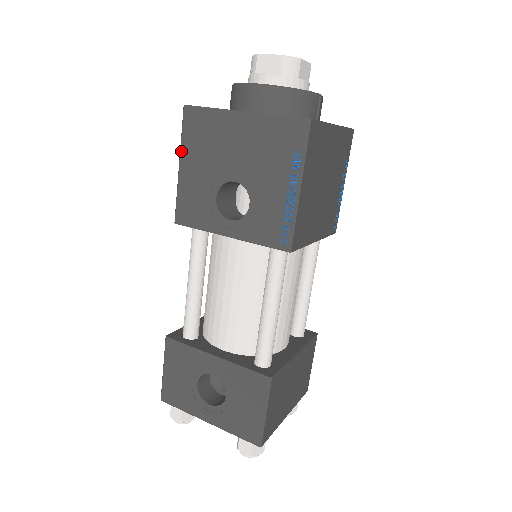
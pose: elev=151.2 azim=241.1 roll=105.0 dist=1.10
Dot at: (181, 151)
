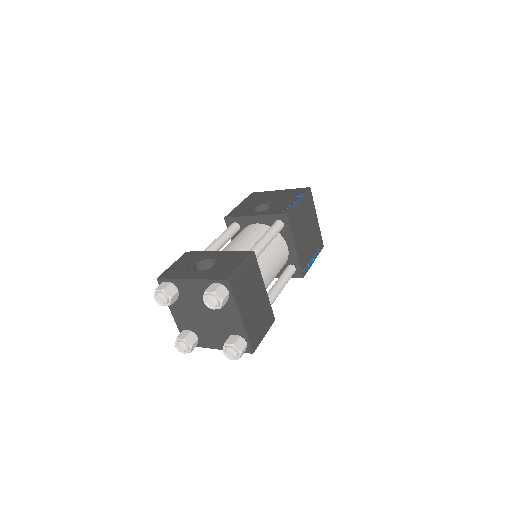
Dot at: (243, 201)
